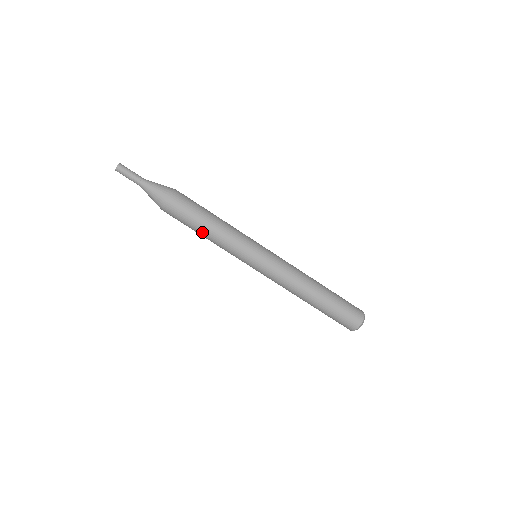
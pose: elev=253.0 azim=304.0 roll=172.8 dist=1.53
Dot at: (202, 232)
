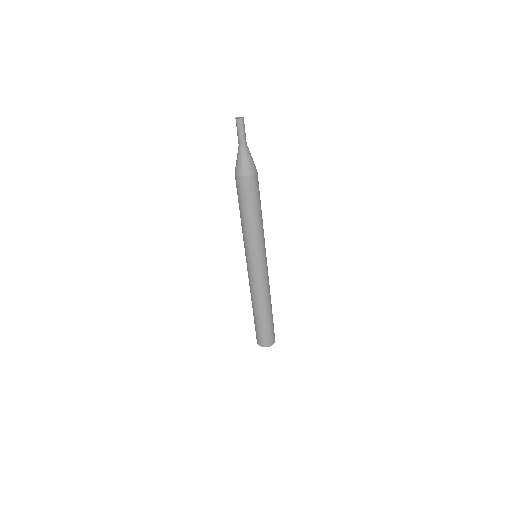
Dot at: occluded
